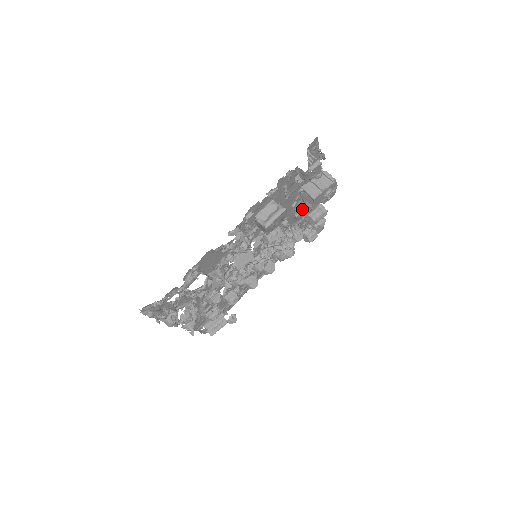
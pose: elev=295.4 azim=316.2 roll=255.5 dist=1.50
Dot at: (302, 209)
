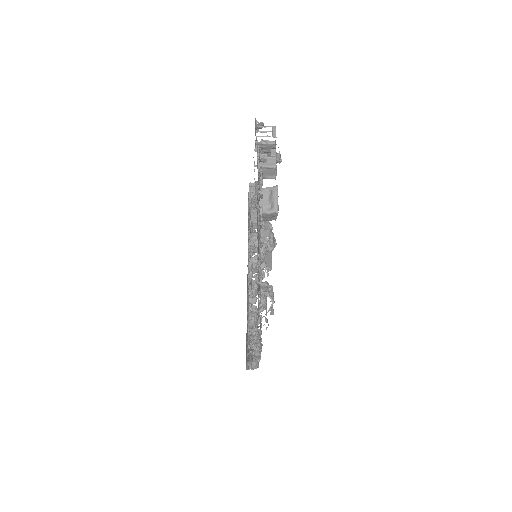
Dot at: (255, 191)
